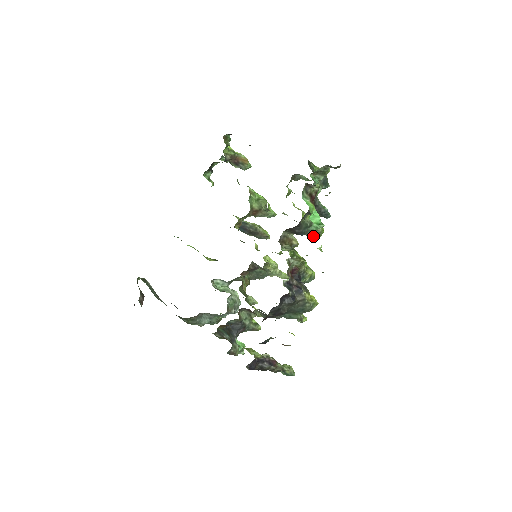
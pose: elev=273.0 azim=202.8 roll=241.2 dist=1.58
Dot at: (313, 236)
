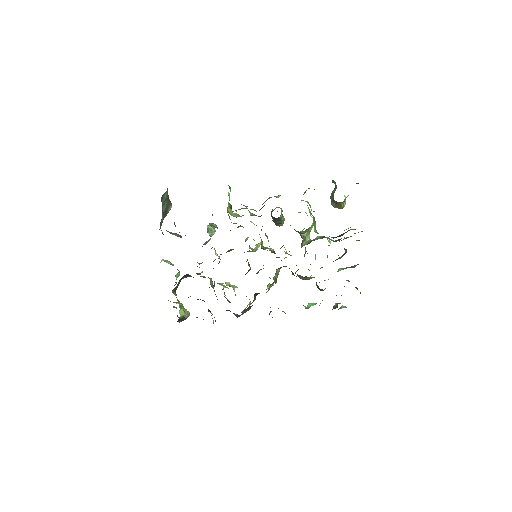
Dot at: (298, 276)
